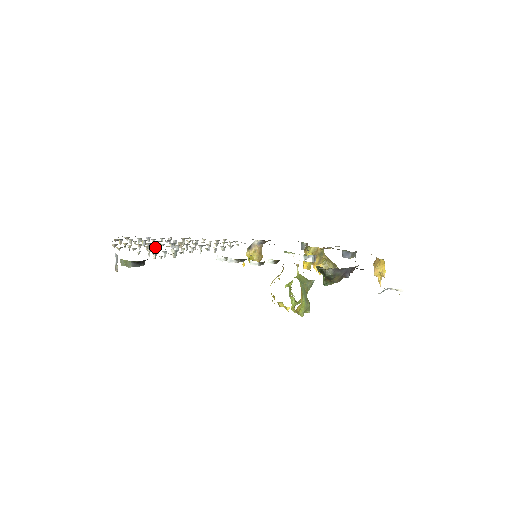
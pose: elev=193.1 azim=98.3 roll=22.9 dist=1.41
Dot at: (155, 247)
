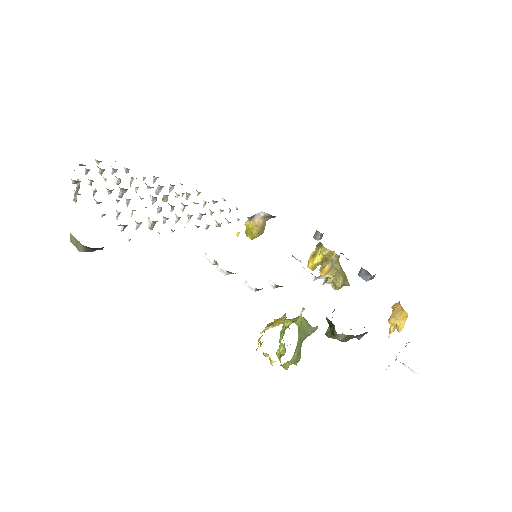
Dot at: occluded
